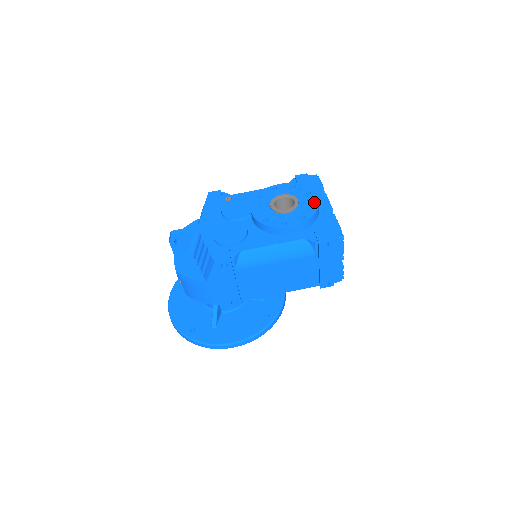
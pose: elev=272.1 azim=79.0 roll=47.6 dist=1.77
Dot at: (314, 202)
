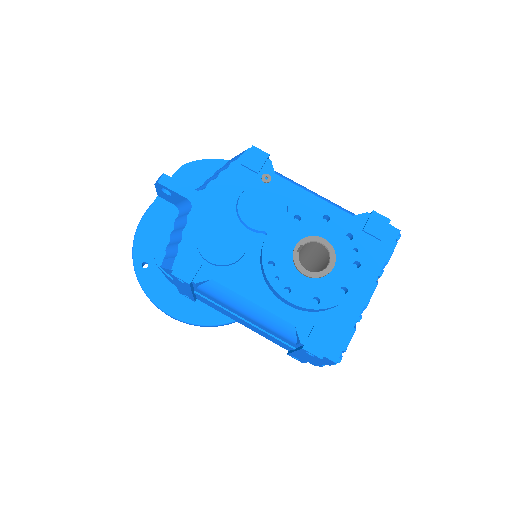
Dot at: (350, 286)
